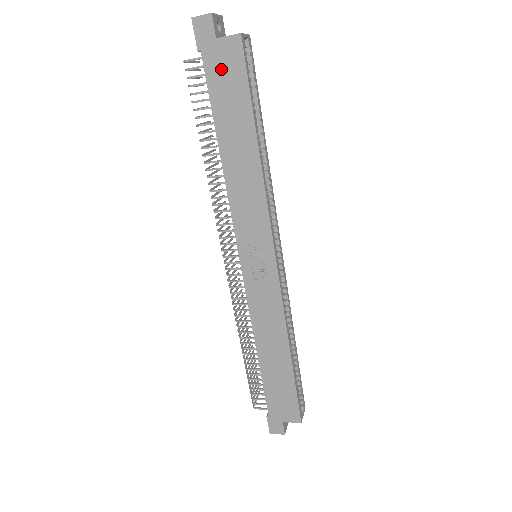
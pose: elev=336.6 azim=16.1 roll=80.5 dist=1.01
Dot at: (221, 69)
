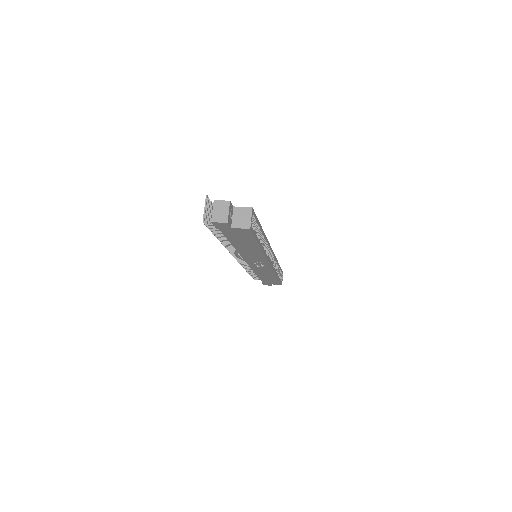
Dot at: (235, 234)
